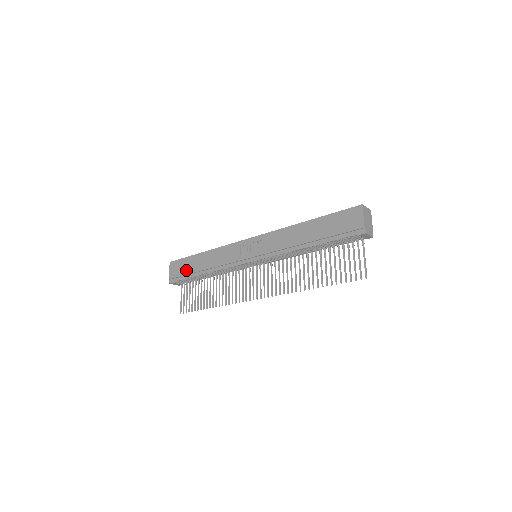
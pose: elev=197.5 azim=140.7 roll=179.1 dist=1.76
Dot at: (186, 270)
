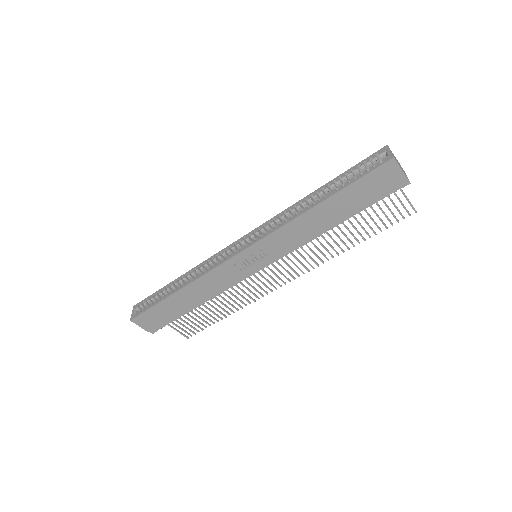
Dot at: (168, 315)
